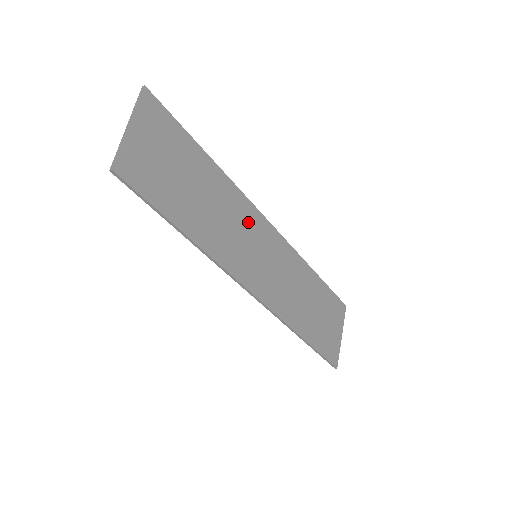
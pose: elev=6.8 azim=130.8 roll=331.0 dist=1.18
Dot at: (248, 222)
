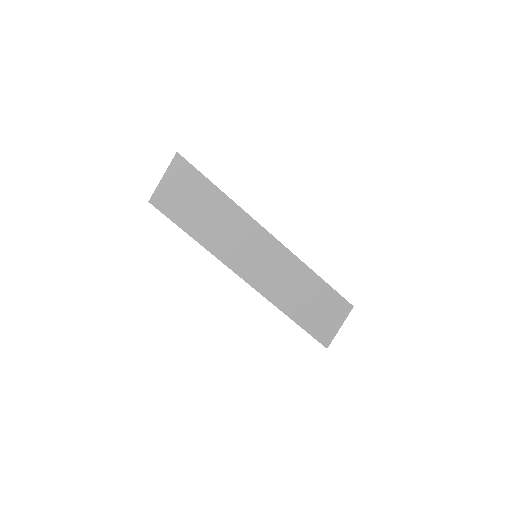
Dot at: (249, 234)
